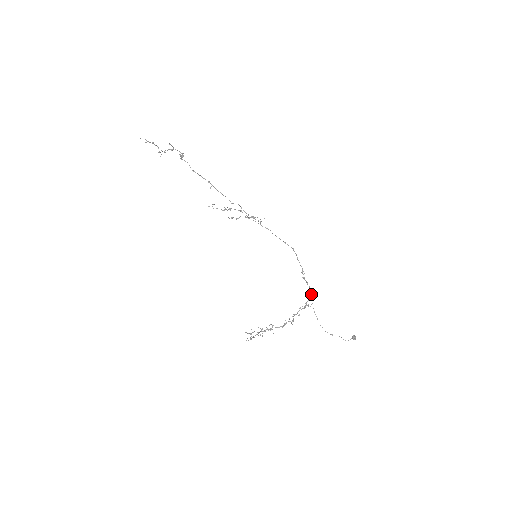
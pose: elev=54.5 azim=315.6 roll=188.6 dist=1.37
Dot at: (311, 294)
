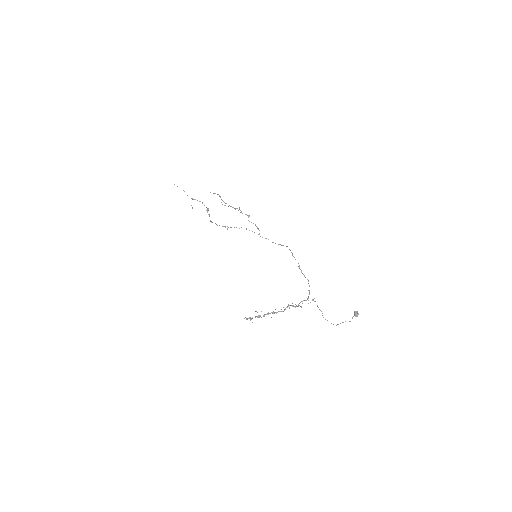
Dot at: occluded
